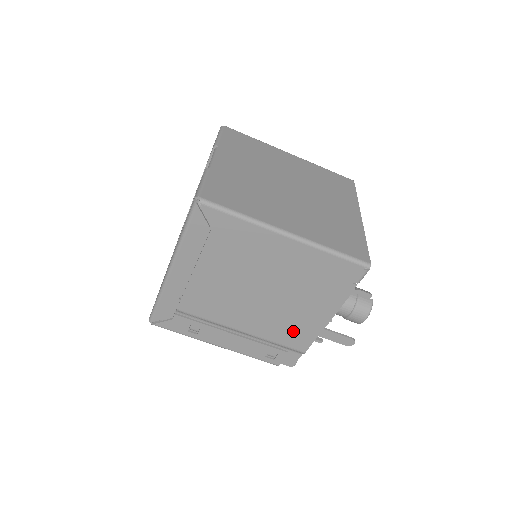
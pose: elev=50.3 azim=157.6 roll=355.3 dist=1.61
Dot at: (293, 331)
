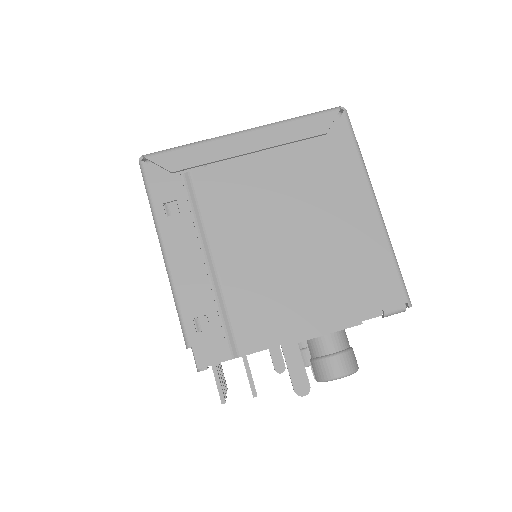
Dot at: (264, 312)
